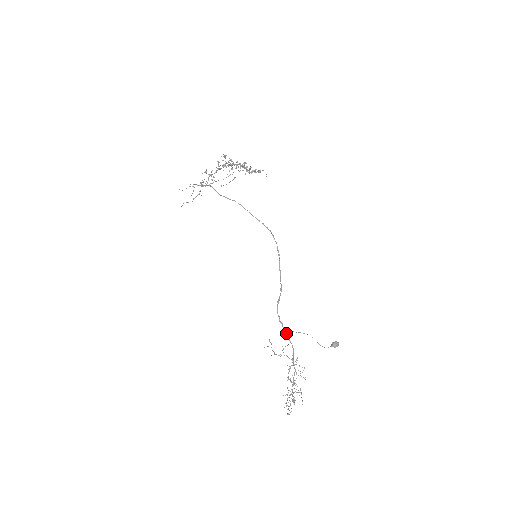
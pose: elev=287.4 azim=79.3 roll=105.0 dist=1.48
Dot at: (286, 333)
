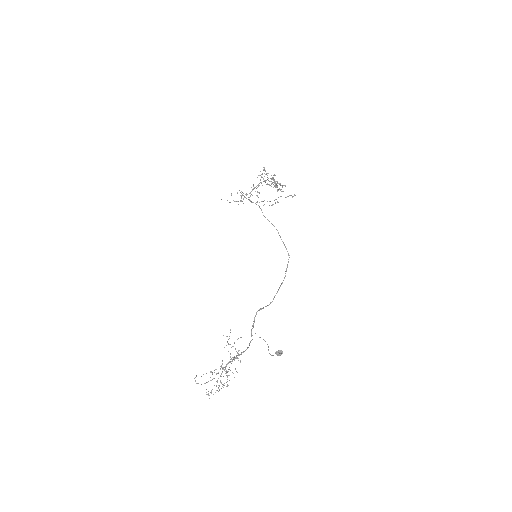
Dot at: (251, 336)
